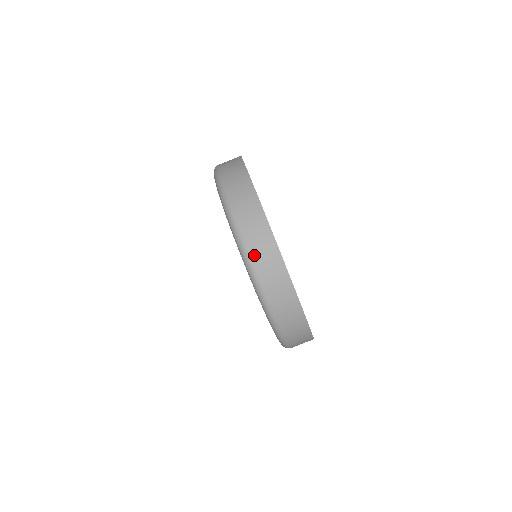
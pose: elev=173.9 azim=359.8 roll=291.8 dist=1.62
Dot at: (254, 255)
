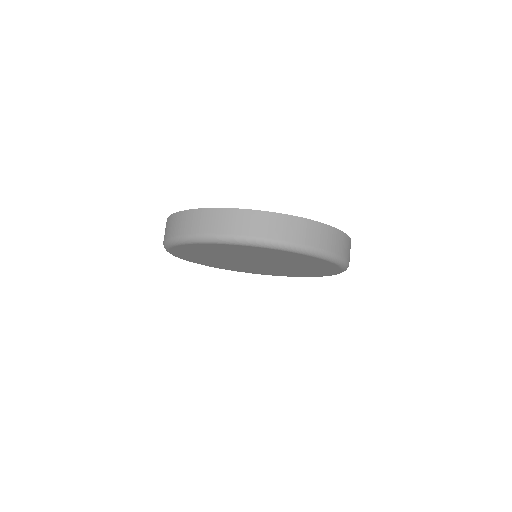
Dot at: (176, 233)
